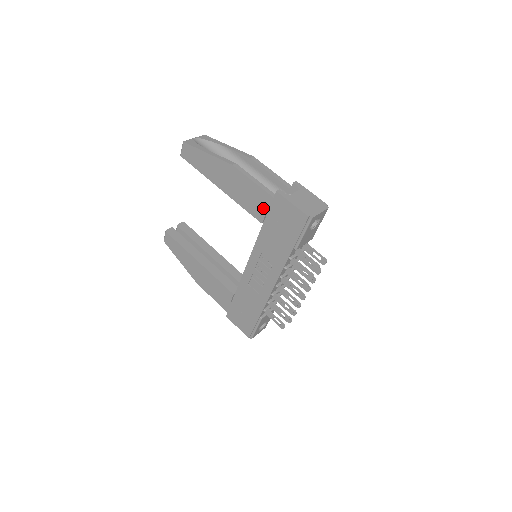
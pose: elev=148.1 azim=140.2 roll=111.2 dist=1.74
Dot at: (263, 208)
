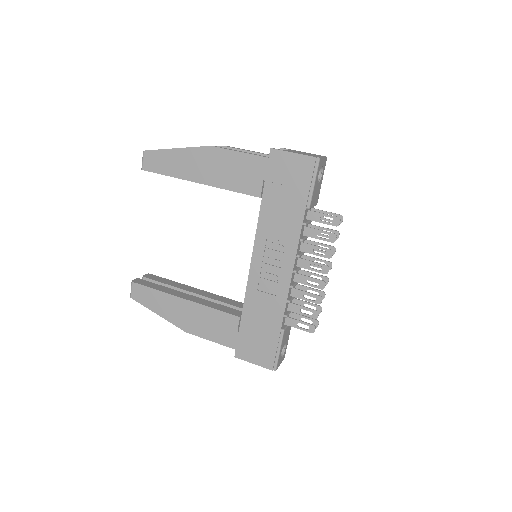
Dot at: (258, 177)
